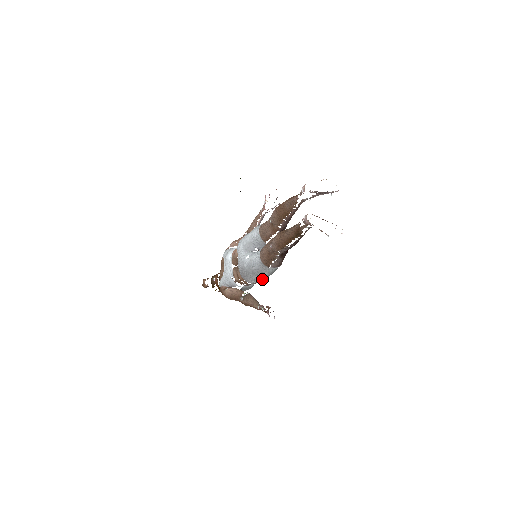
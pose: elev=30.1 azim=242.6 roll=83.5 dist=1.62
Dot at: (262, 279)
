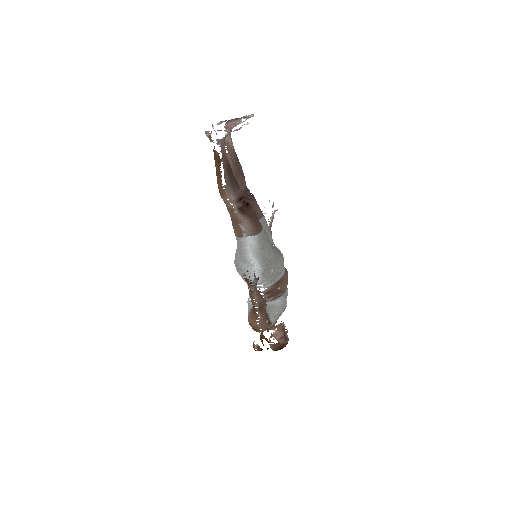
Dot at: (259, 267)
